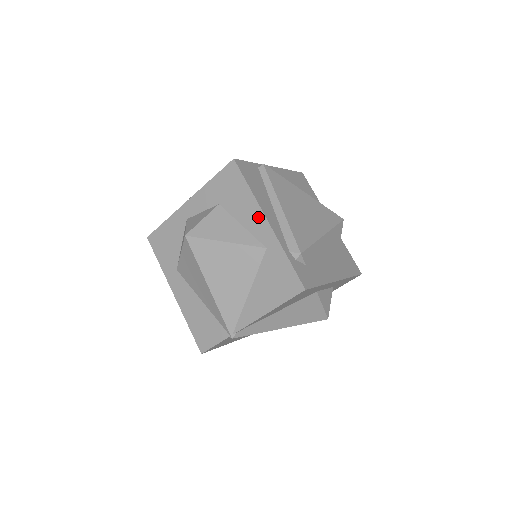
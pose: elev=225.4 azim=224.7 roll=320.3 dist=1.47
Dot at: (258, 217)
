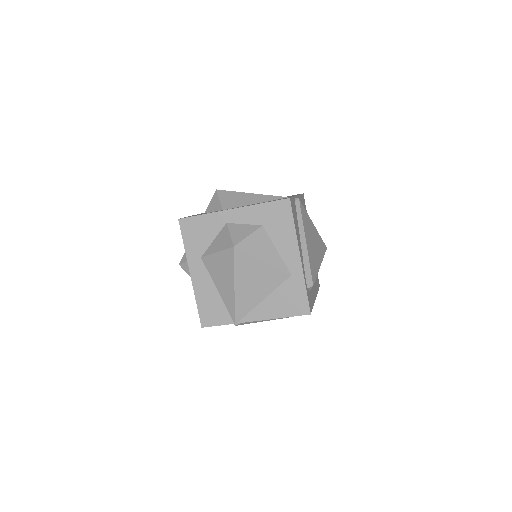
Dot at: (293, 250)
